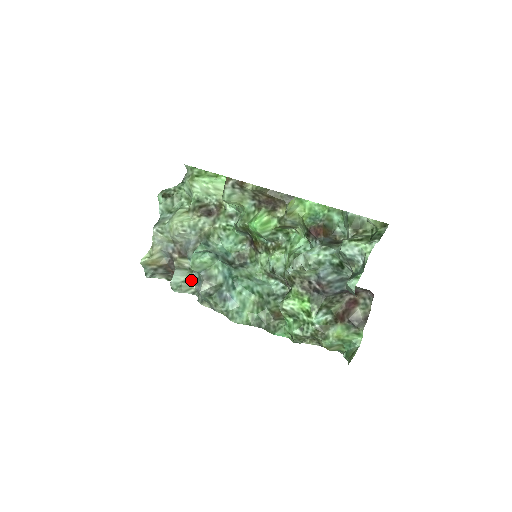
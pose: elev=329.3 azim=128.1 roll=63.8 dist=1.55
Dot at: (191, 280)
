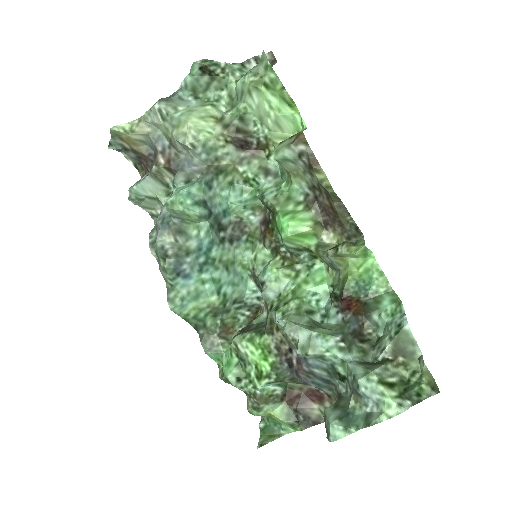
Dot at: (160, 202)
